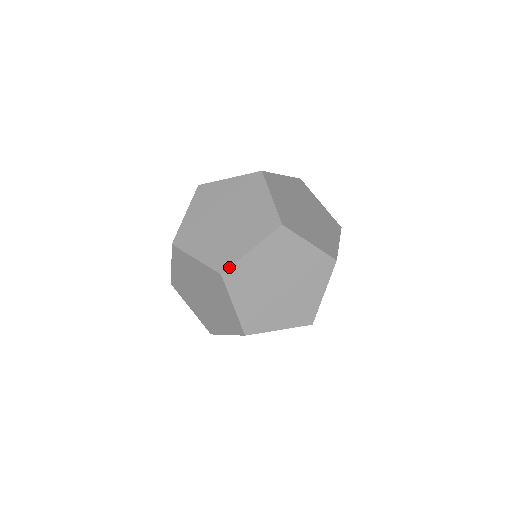
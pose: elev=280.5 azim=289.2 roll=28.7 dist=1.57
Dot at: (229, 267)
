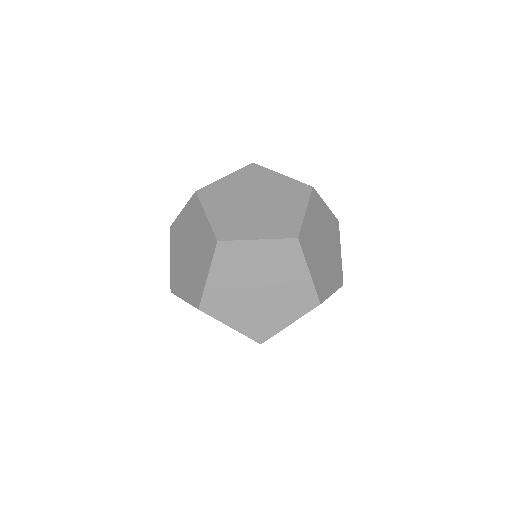
Dot at: (229, 240)
